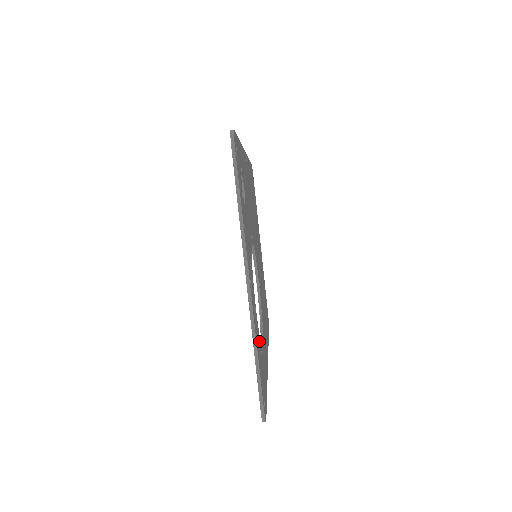
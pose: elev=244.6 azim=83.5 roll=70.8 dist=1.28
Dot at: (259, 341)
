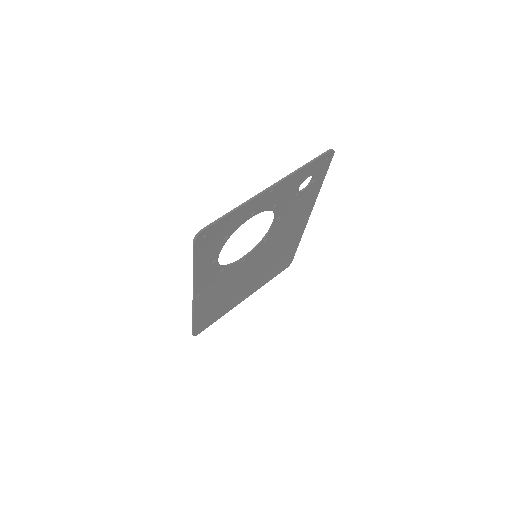
Dot at: (233, 228)
